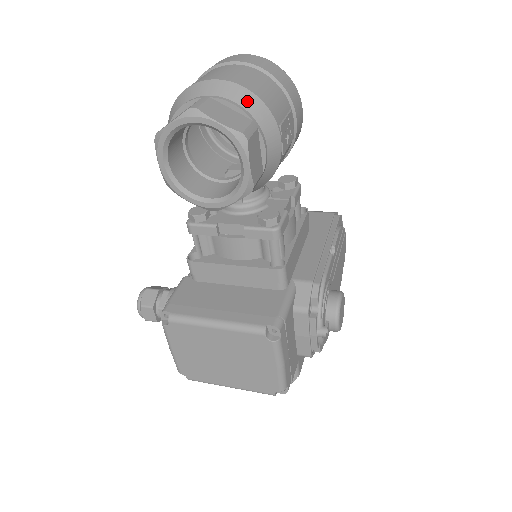
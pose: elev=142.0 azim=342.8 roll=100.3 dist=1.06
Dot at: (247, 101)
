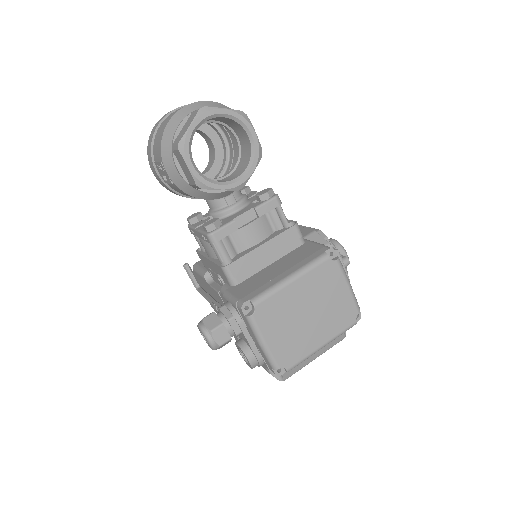
Dot at: (220, 106)
